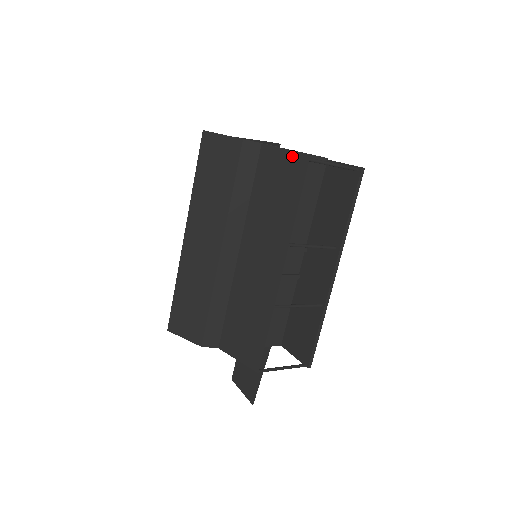
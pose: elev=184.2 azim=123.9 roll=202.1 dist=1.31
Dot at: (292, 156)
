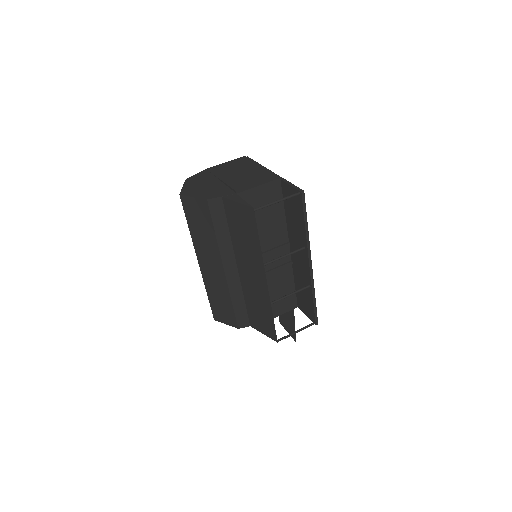
Dot at: (243, 208)
